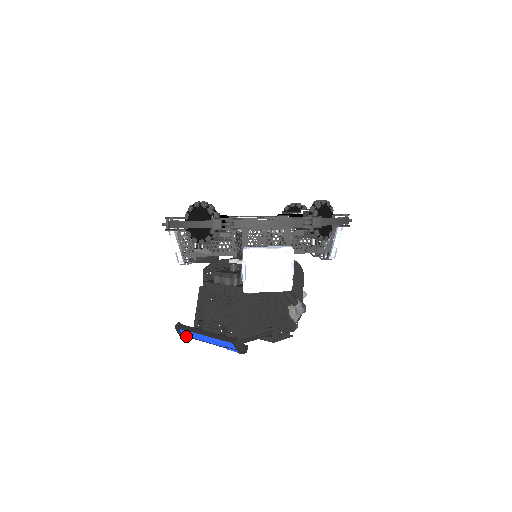
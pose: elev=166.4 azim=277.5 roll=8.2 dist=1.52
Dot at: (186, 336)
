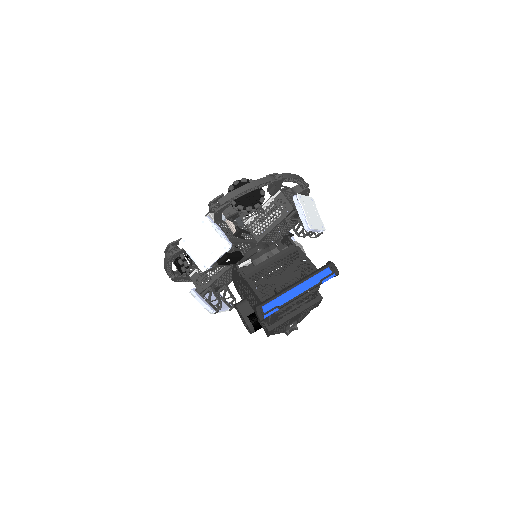
Dot at: (270, 312)
